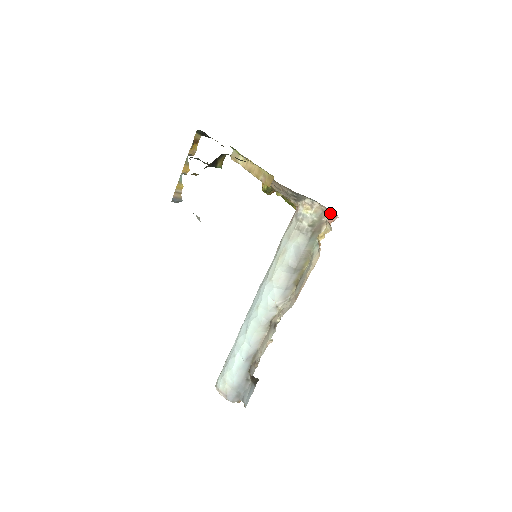
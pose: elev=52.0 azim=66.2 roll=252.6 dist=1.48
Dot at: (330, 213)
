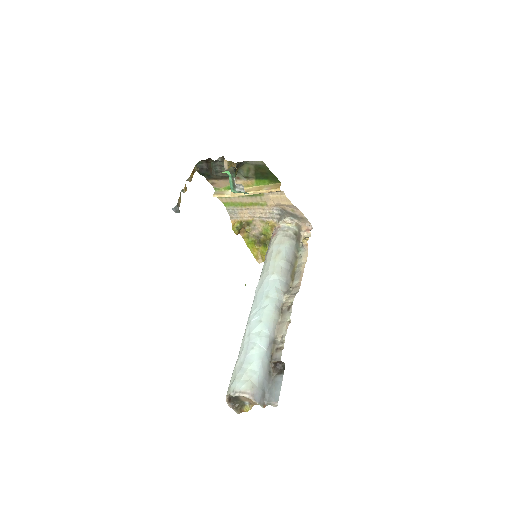
Dot at: (306, 226)
